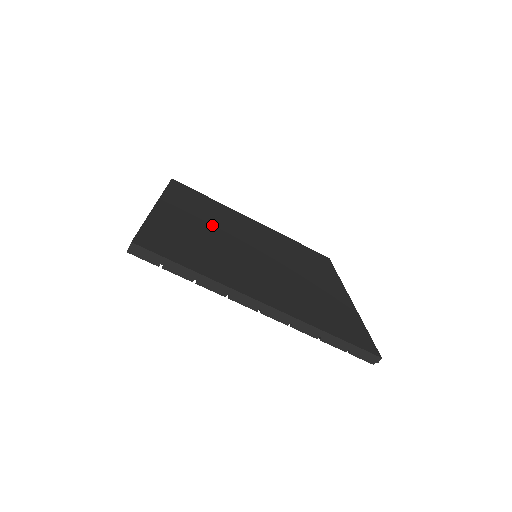
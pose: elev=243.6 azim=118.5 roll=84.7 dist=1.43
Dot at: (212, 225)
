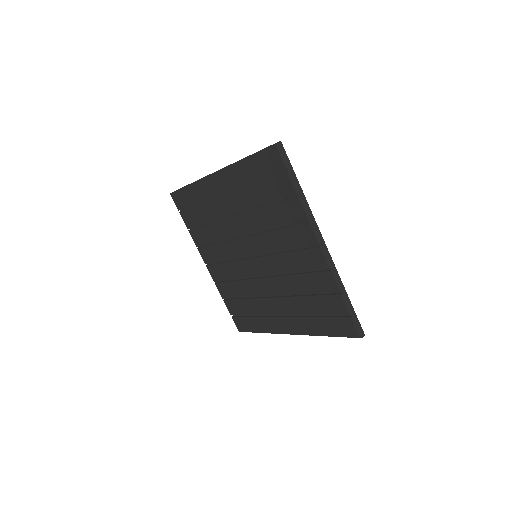
Dot at: occluded
